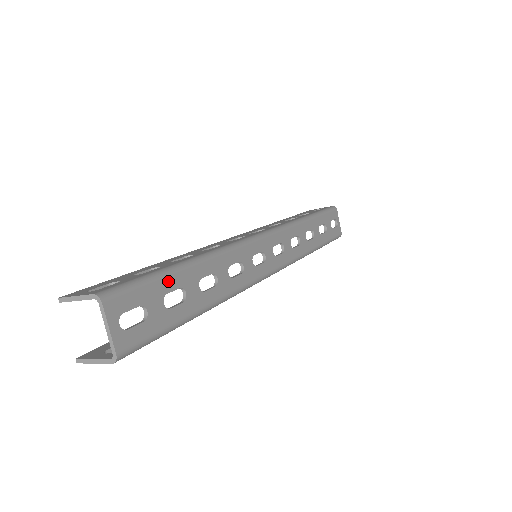
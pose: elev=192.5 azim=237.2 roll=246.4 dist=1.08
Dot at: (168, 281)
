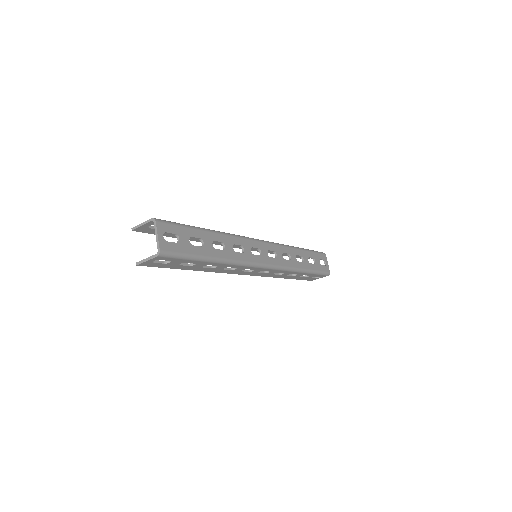
Dot at: (193, 231)
